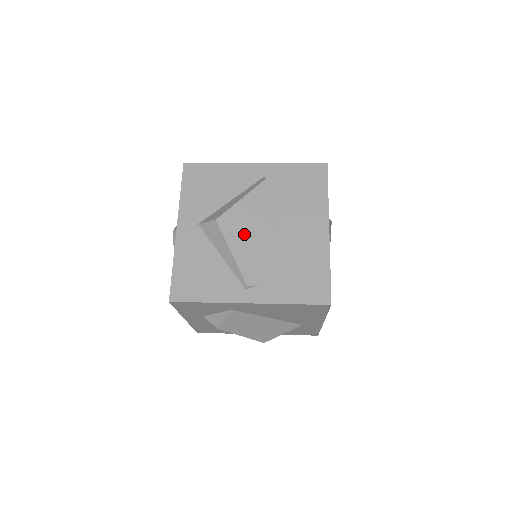
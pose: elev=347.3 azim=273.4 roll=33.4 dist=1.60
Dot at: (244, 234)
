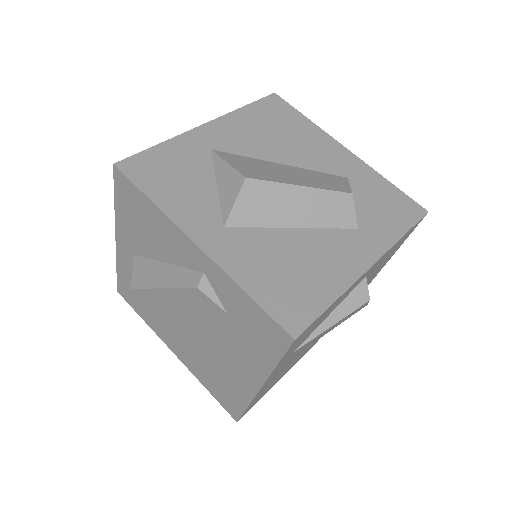
Dot at: (166, 316)
